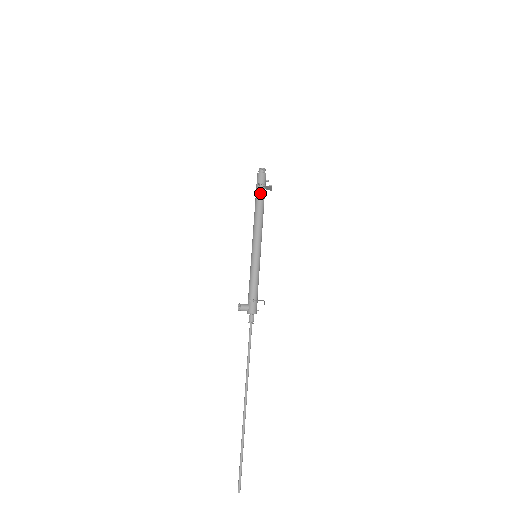
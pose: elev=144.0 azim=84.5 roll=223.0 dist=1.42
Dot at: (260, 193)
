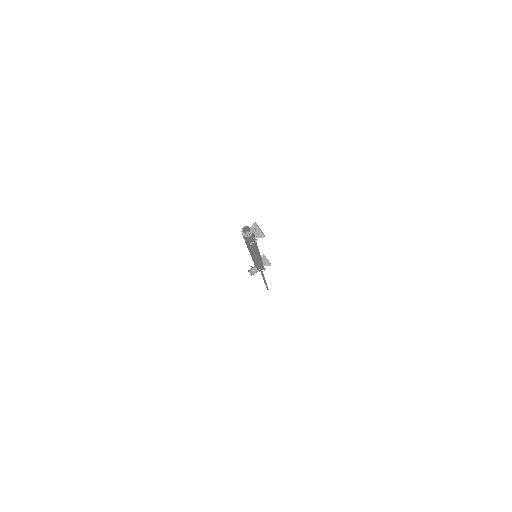
Dot at: (253, 243)
